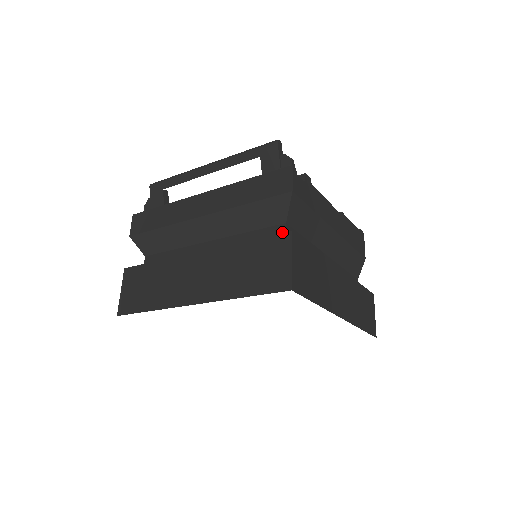
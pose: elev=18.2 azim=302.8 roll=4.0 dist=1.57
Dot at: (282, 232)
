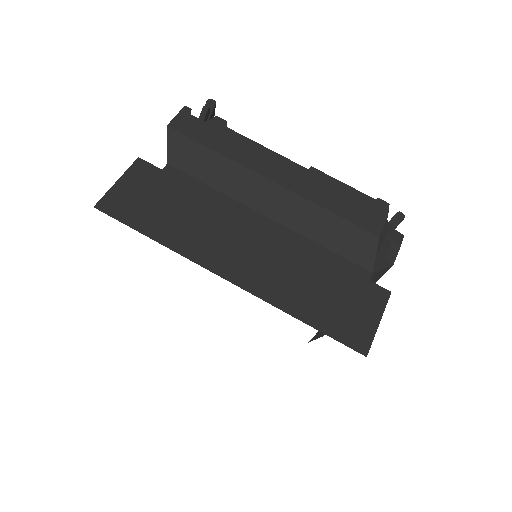
Dot at: occluded
